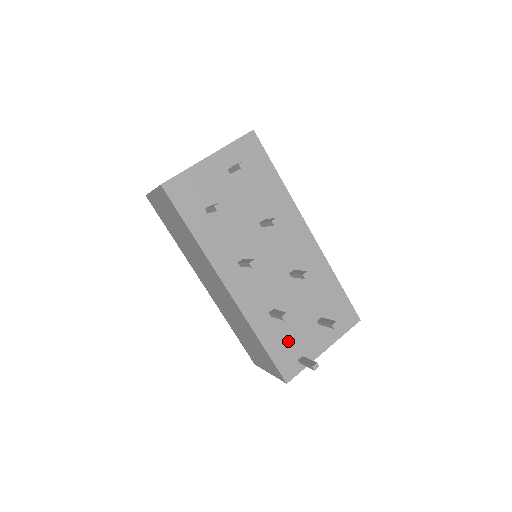
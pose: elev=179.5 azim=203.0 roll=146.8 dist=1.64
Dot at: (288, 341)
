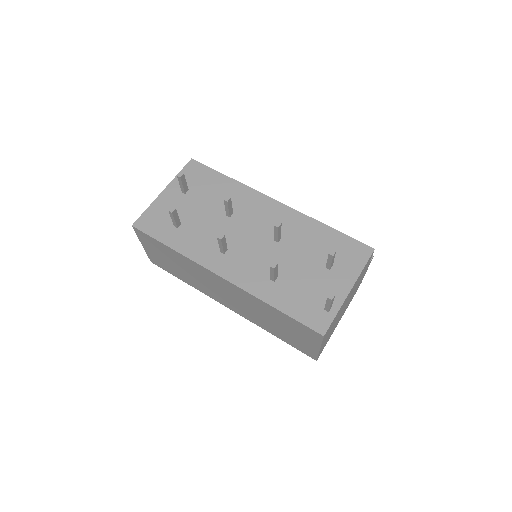
Dot at: (304, 296)
